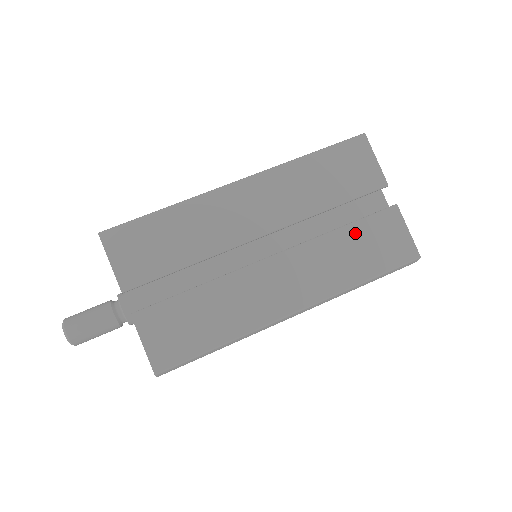
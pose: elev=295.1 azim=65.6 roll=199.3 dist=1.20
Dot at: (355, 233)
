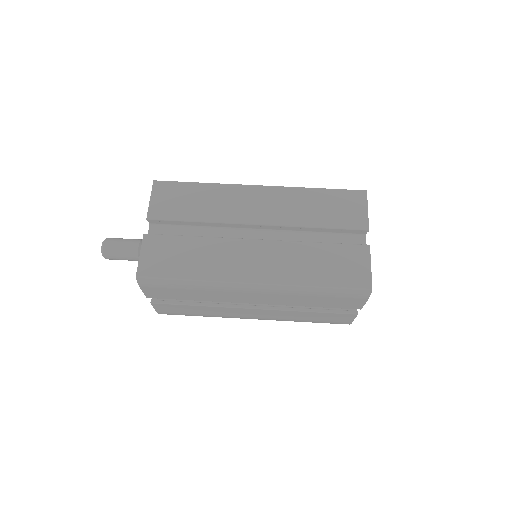
Dot at: (326, 250)
